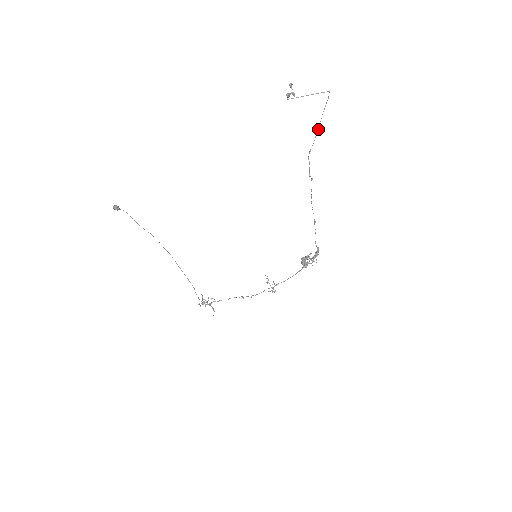
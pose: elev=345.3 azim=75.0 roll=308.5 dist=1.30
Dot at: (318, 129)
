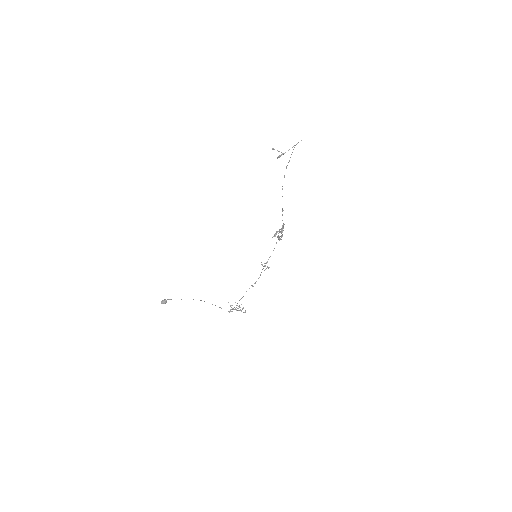
Dot at: occluded
